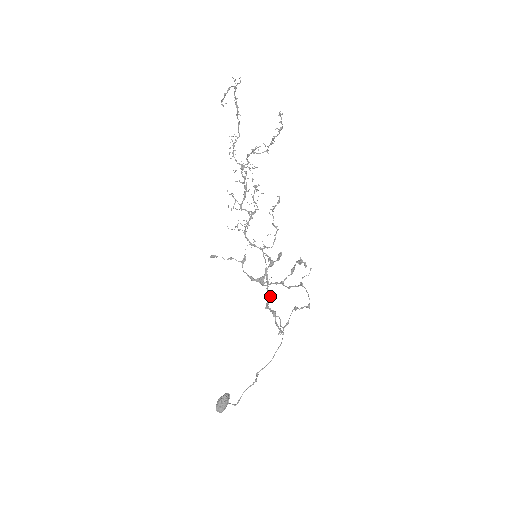
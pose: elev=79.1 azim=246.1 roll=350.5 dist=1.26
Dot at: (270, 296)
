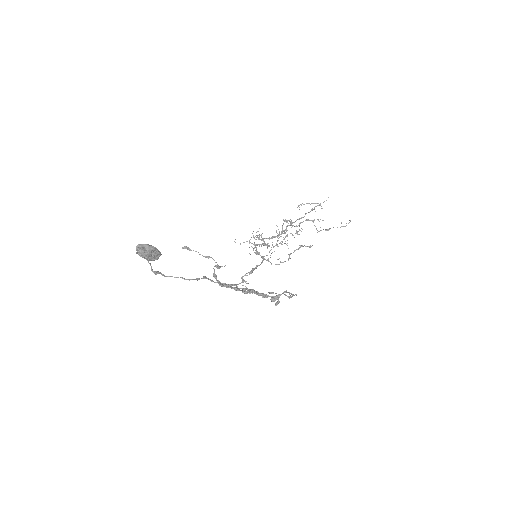
Dot at: (239, 283)
